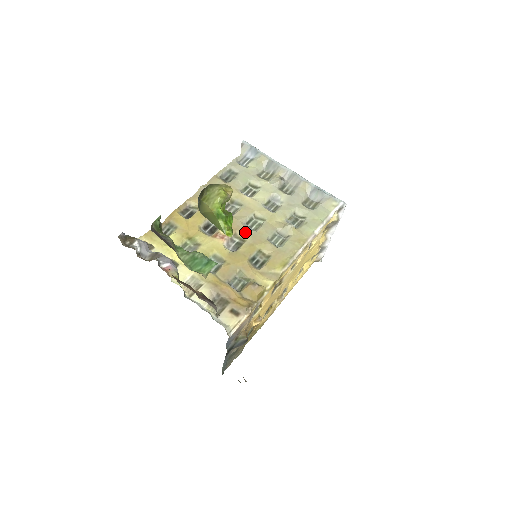
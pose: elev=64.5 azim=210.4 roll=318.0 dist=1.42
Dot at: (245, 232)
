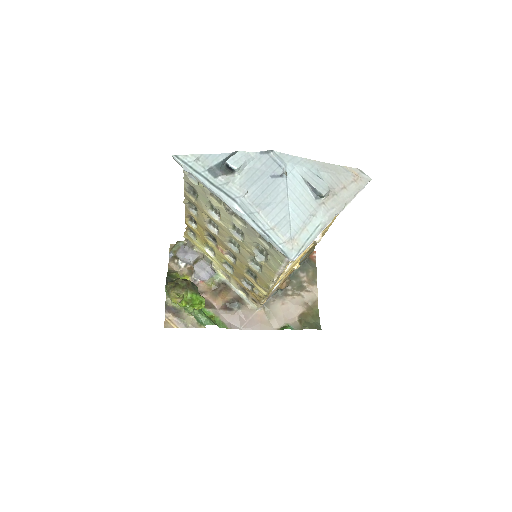
Dot at: (232, 252)
